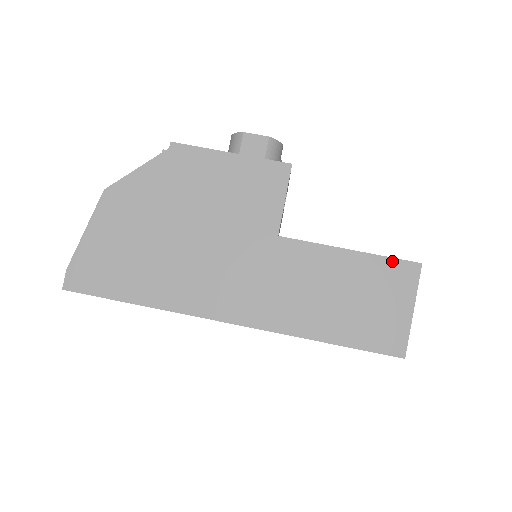
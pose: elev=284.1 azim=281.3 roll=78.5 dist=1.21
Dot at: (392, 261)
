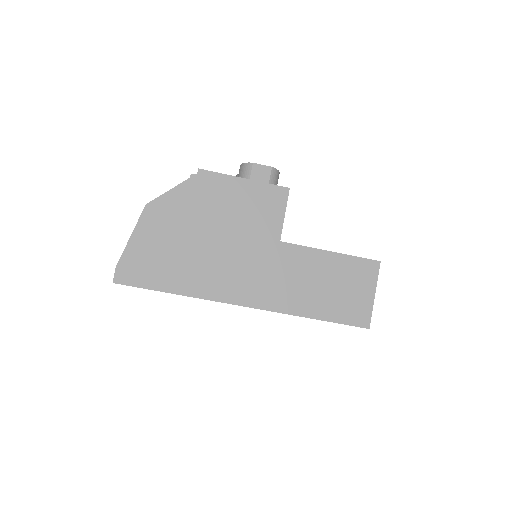
Dot at: (360, 260)
